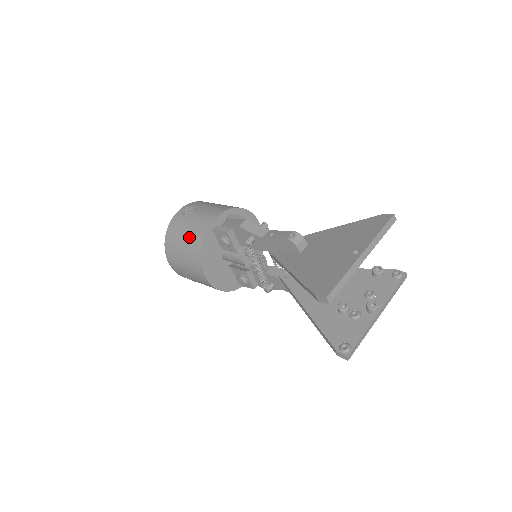
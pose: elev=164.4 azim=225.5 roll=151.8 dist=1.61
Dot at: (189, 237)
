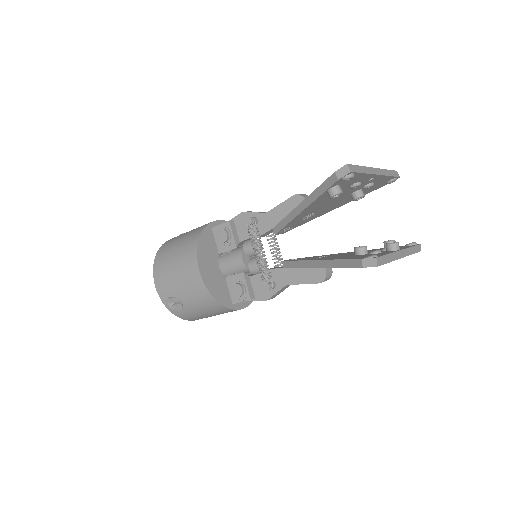
Dot at: (185, 238)
